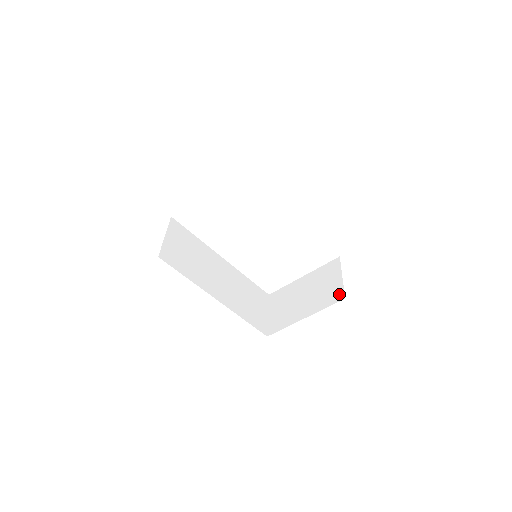
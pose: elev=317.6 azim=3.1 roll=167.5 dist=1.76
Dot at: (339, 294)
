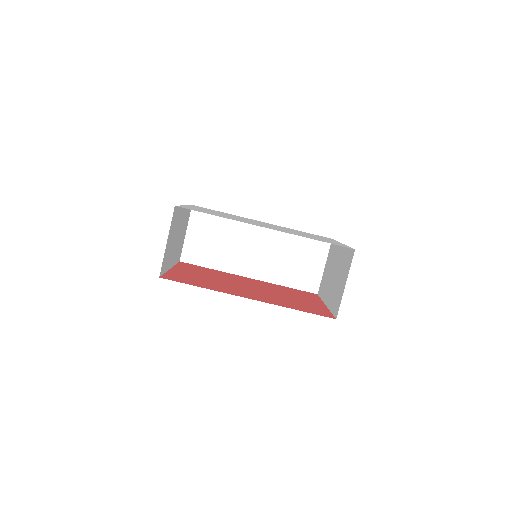
Dot at: (337, 307)
